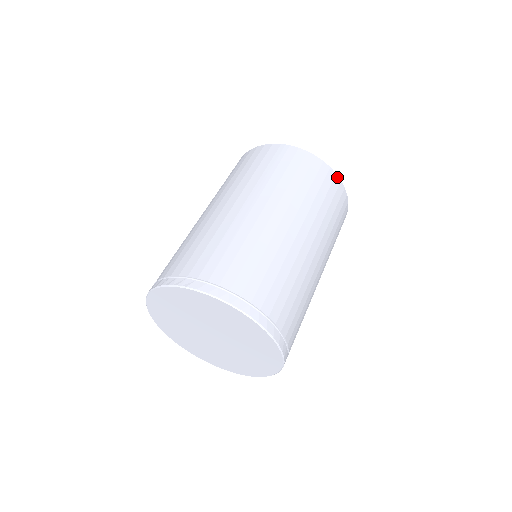
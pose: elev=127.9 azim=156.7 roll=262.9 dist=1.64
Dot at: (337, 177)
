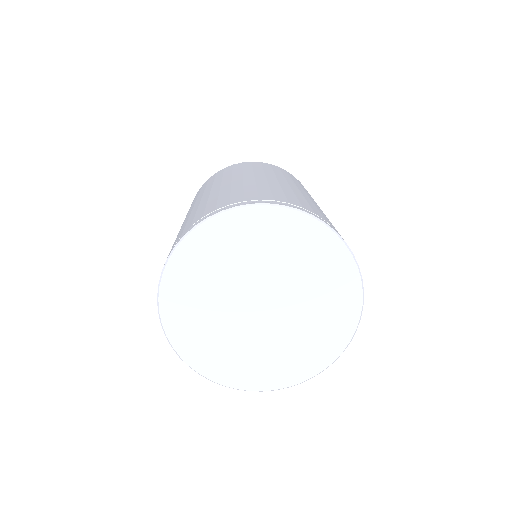
Dot at: occluded
